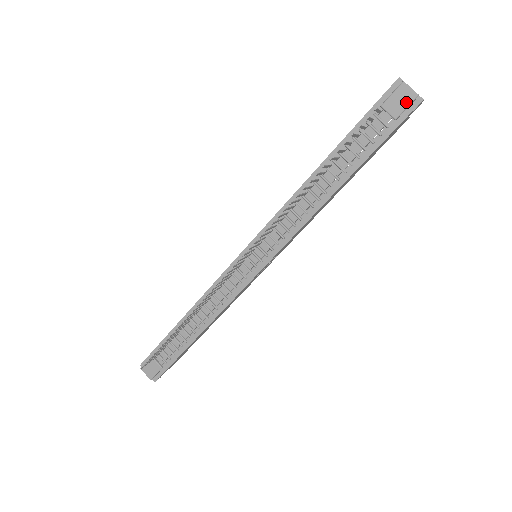
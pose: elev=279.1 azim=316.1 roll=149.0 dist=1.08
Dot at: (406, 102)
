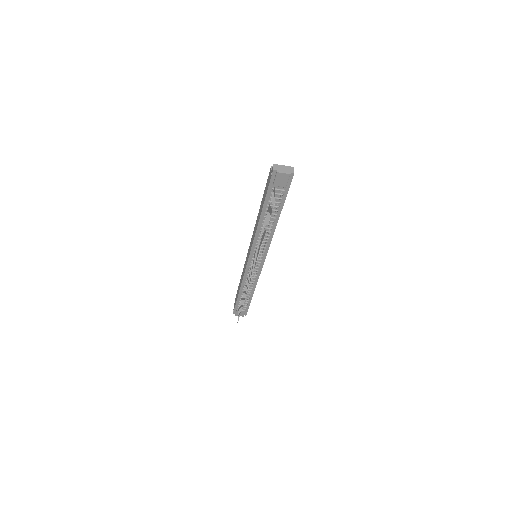
Dot at: (286, 179)
